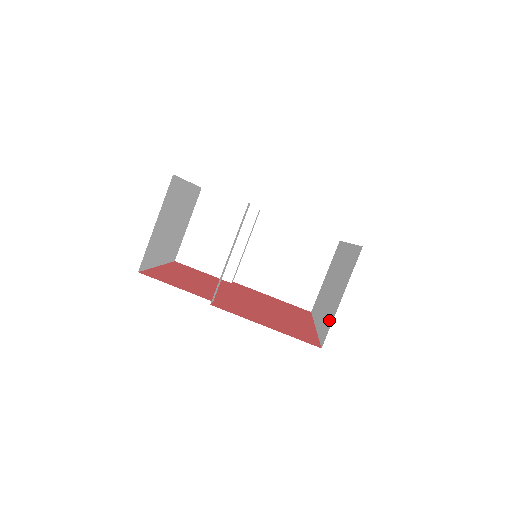
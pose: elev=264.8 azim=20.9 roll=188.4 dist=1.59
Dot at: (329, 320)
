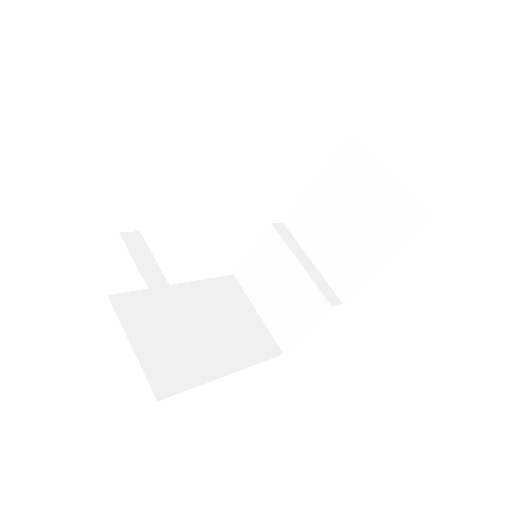
Dot at: occluded
